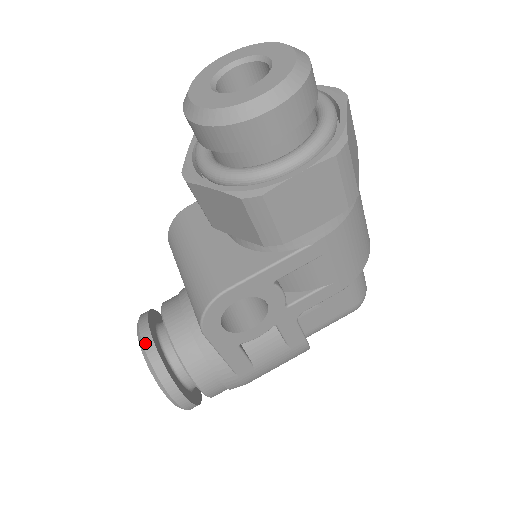
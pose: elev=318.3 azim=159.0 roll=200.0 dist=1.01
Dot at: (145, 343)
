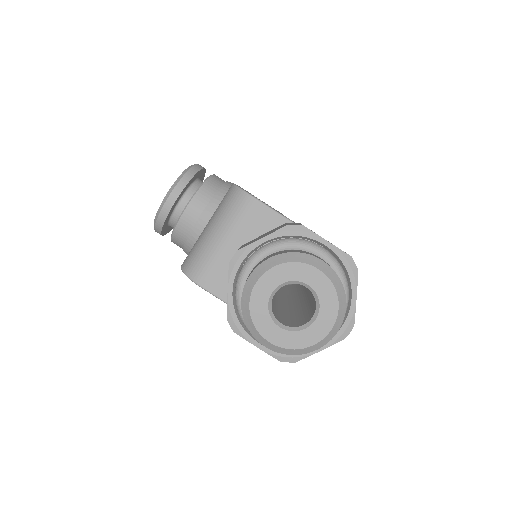
Dot at: (165, 206)
